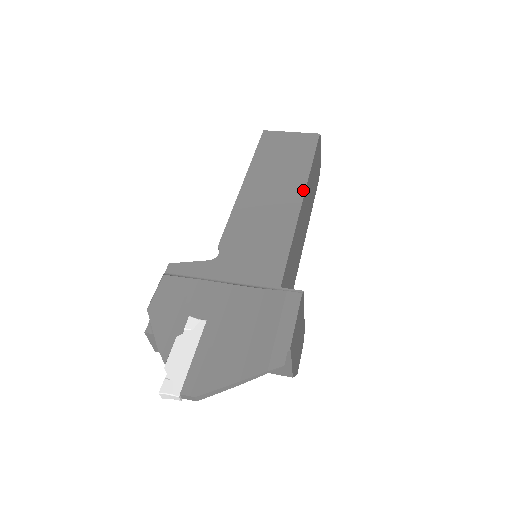
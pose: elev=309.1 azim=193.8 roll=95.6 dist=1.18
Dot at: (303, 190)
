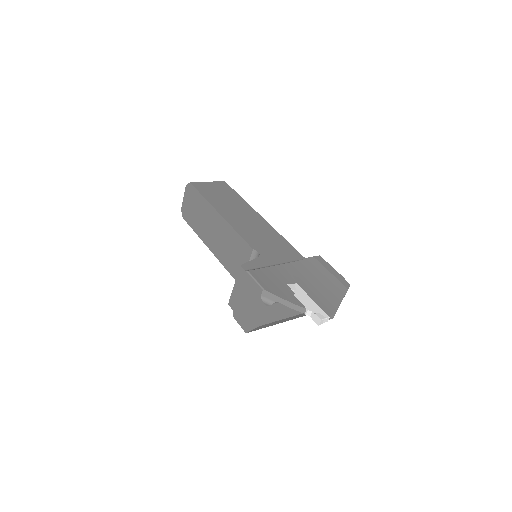
Dot at: (255, 212)
